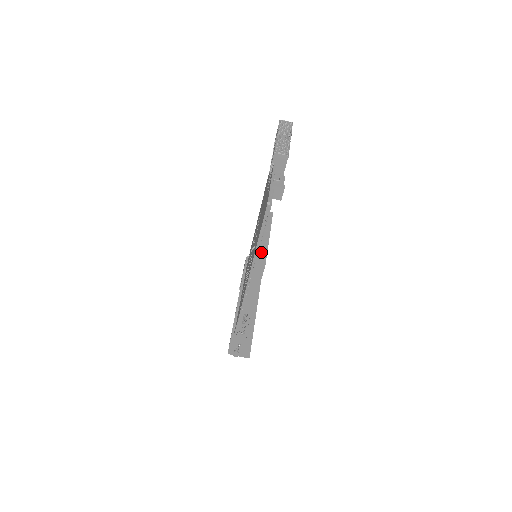
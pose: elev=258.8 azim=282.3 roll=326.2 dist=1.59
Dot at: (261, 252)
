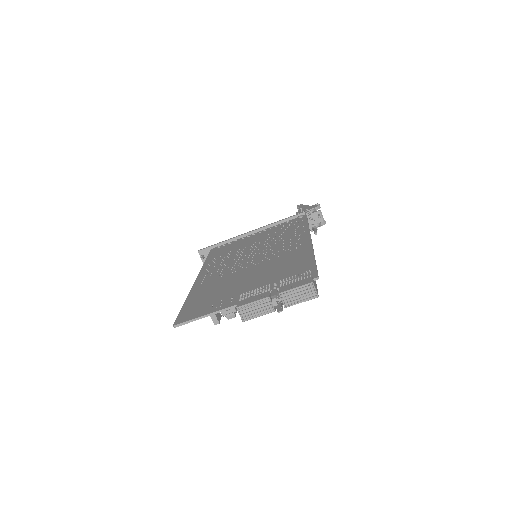
Dot at: occluded
